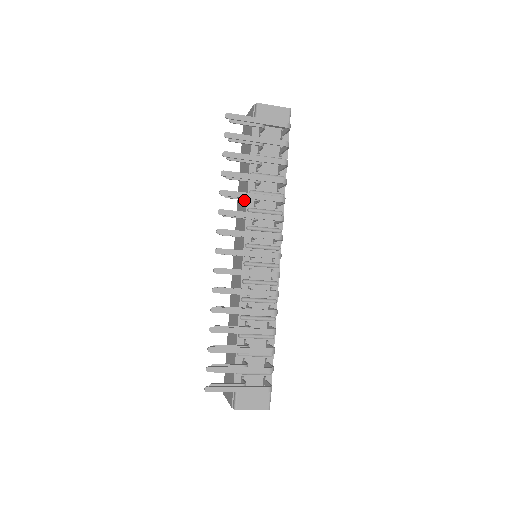
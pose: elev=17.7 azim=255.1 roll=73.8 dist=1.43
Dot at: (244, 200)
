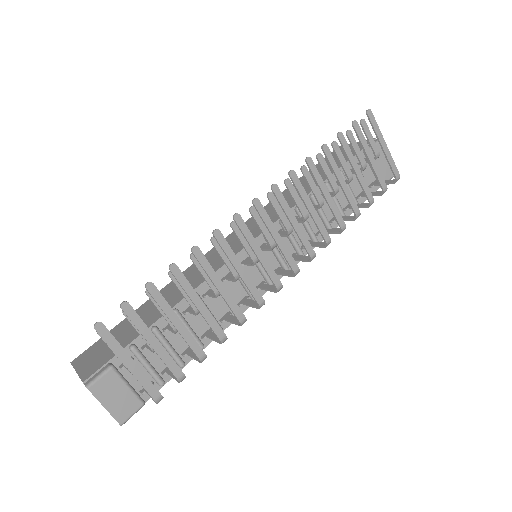
Dot at: occluded
